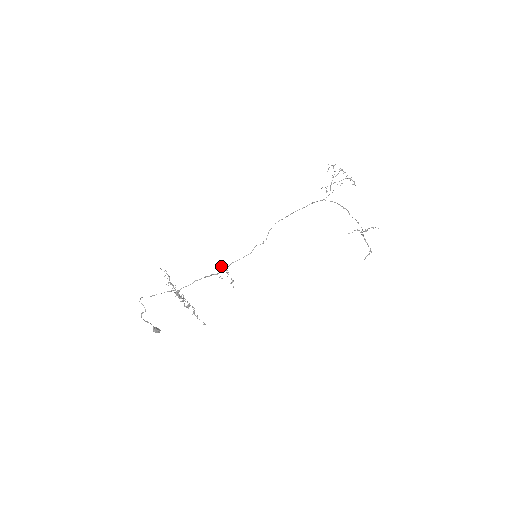
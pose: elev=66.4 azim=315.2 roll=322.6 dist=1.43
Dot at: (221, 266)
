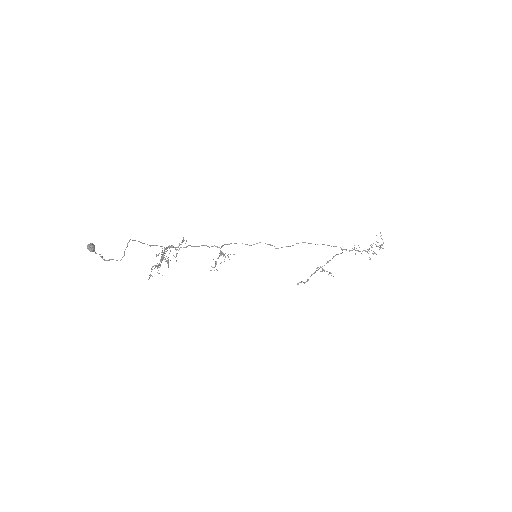
Dot at: occluded
